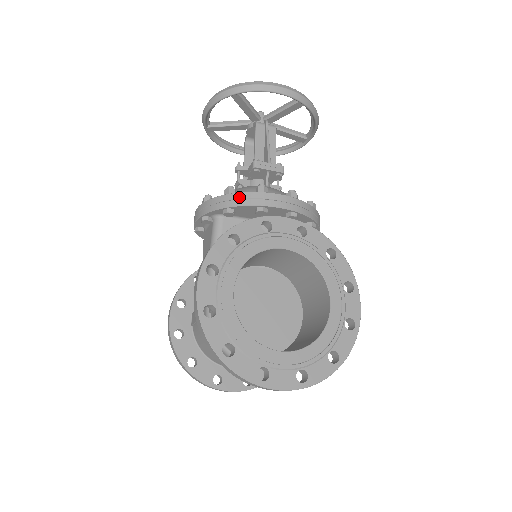
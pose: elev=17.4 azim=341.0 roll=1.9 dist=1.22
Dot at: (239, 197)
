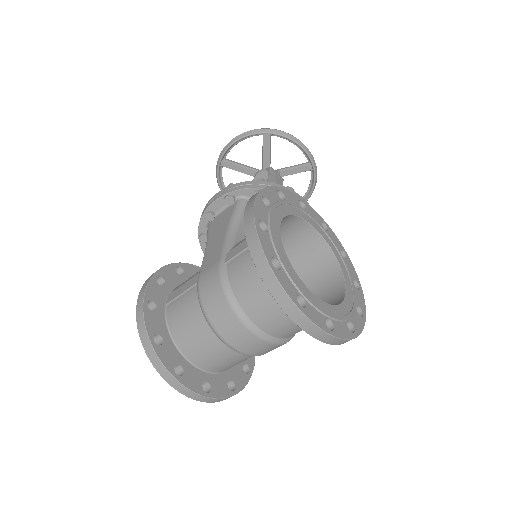
Dot at: (273, 185)
